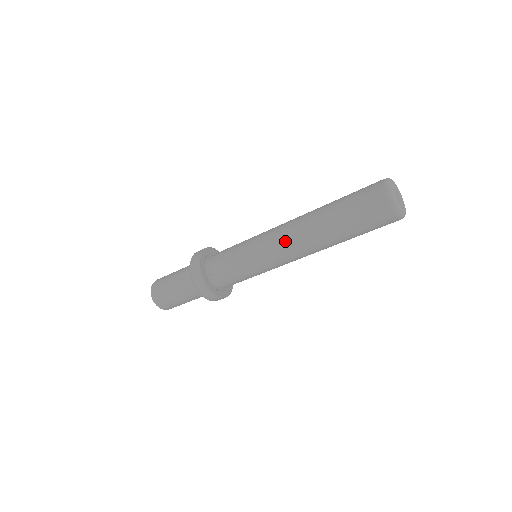
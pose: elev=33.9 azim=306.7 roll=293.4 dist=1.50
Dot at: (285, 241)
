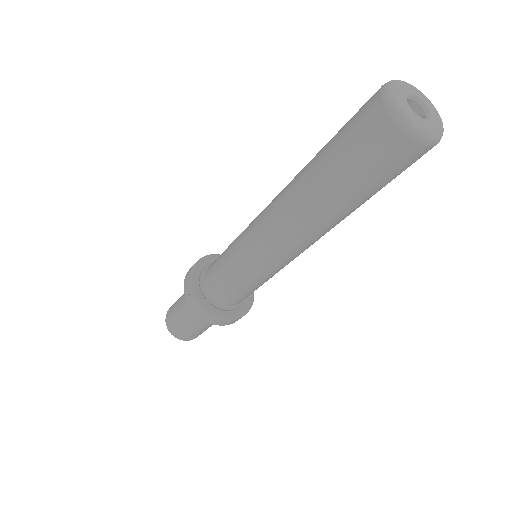
Dot at: (287, 246)
